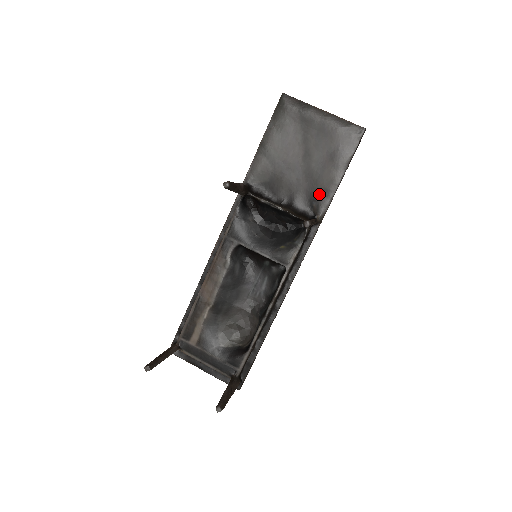
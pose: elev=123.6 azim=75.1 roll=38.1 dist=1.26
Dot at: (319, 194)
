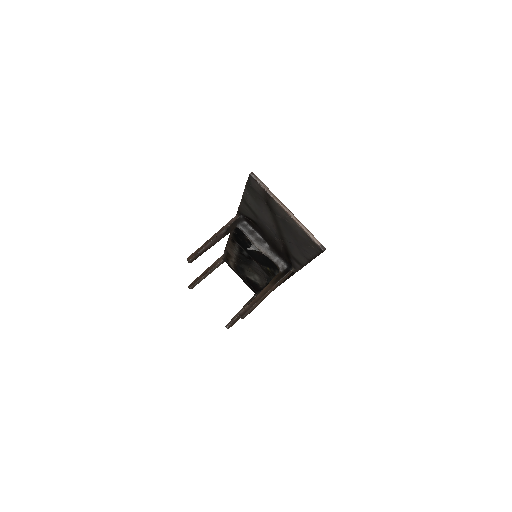
Dot at: (292, 258)
